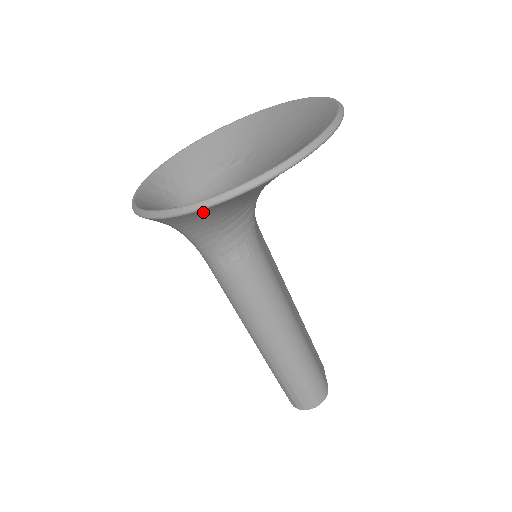
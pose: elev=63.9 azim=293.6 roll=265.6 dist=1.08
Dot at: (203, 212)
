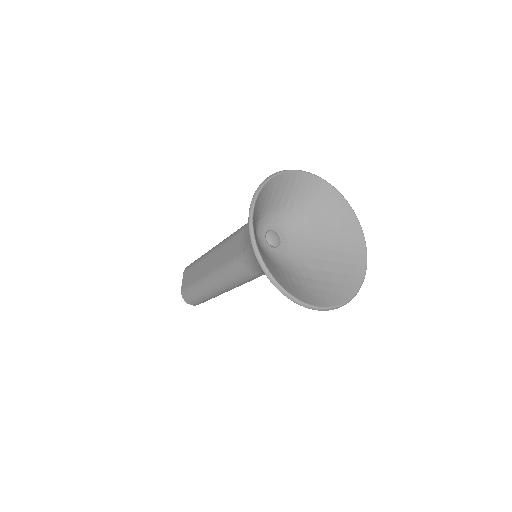
Dot at: occluded
